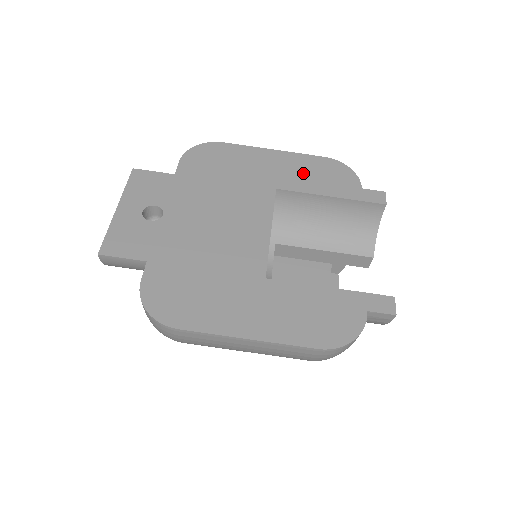
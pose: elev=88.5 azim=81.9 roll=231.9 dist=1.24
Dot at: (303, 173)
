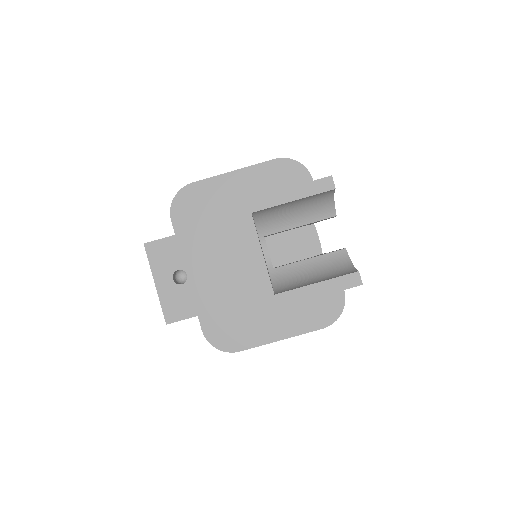
Dot at: (265, 186)
